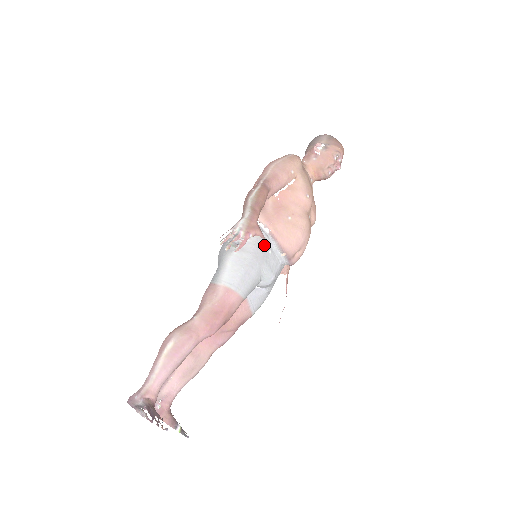
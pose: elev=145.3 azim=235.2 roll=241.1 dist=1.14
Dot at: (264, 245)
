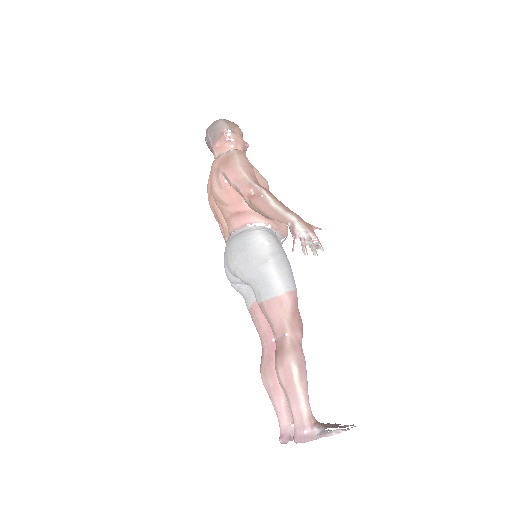
Dot at: (278, 240)
